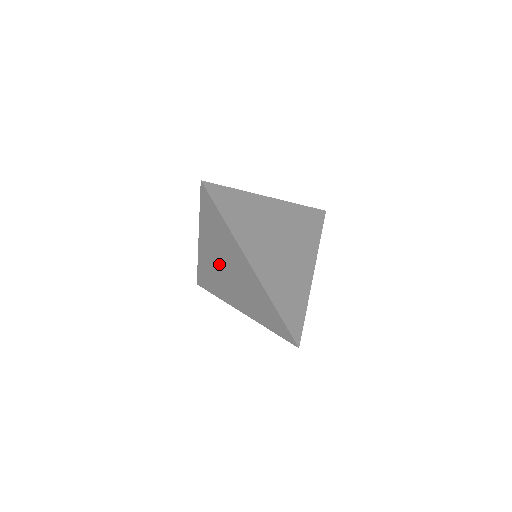
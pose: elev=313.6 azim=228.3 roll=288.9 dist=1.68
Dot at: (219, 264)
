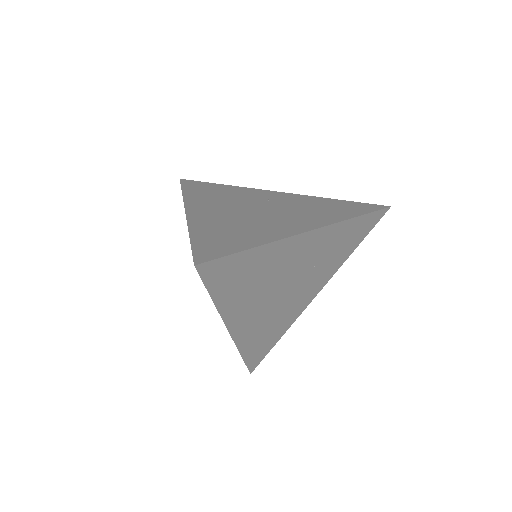
Dot at: occluded
